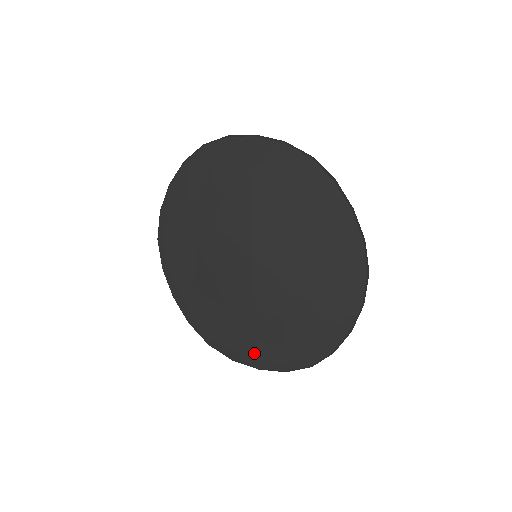
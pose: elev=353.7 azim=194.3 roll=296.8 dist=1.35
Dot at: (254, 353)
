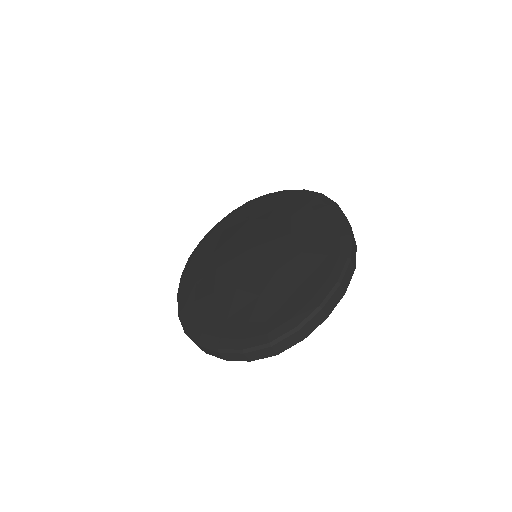
Dot at: (220, 332)
